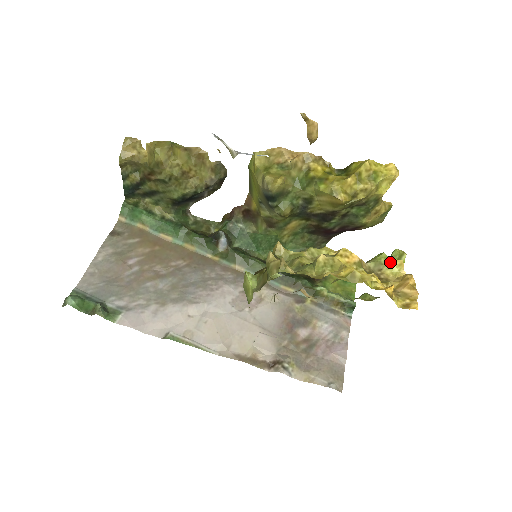
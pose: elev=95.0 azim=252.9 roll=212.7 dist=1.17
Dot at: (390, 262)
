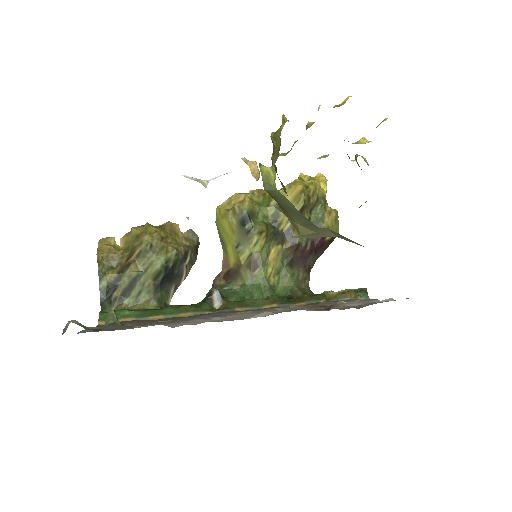
Dot at: (357, 142)
